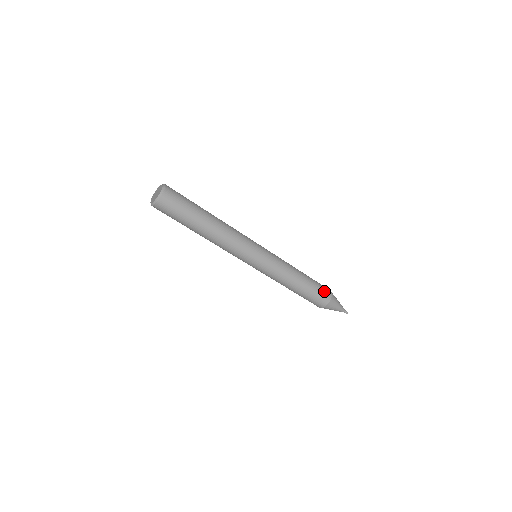
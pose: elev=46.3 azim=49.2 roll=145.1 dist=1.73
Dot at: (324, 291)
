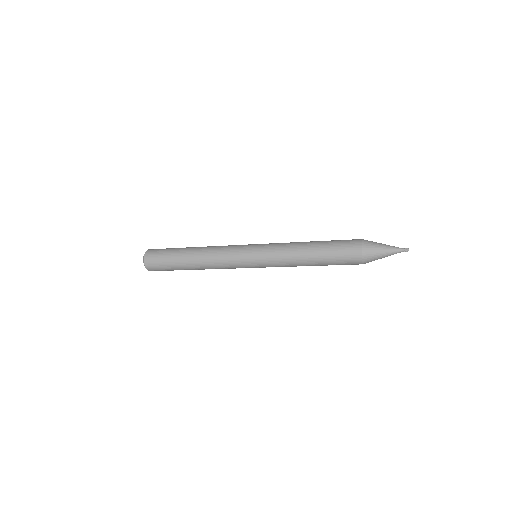
Dot at: (348, 252)
